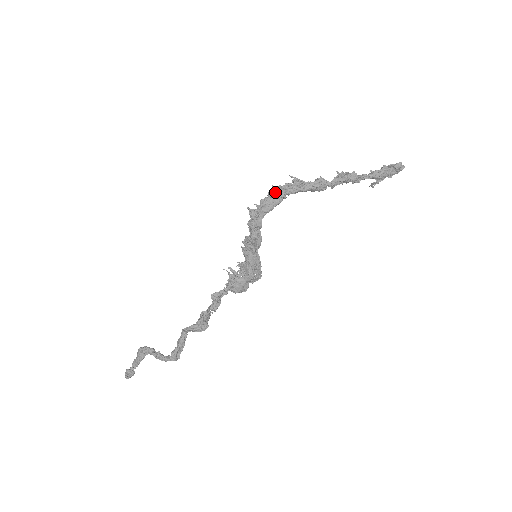
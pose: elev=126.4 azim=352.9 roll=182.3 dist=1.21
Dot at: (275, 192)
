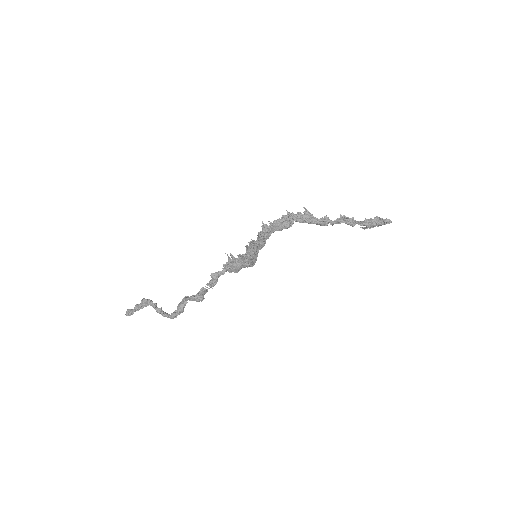
Dot at: (288, 217)
